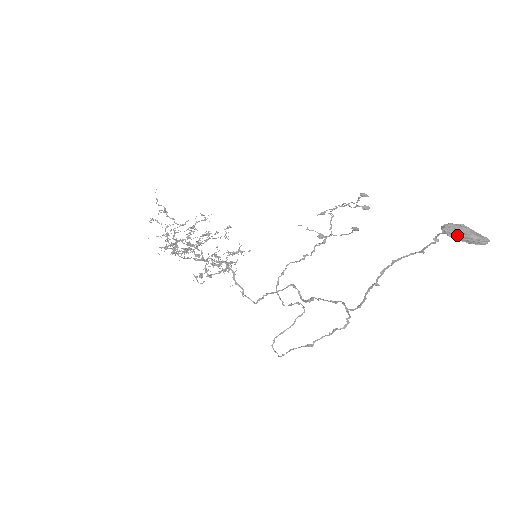
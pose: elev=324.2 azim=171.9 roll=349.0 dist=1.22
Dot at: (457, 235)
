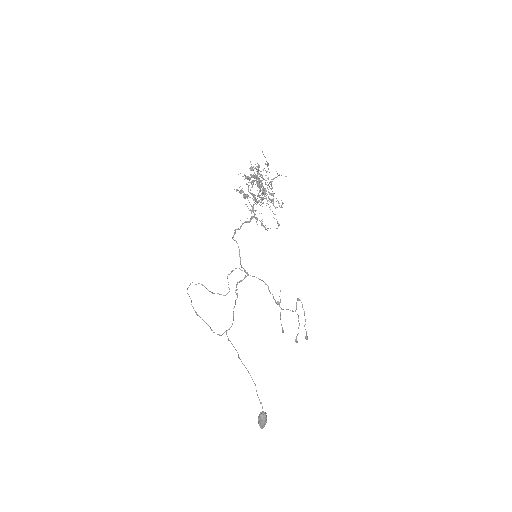
Dot at: (259, 420)
